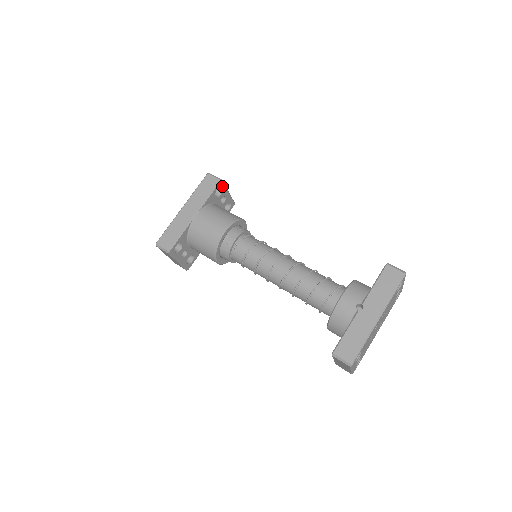
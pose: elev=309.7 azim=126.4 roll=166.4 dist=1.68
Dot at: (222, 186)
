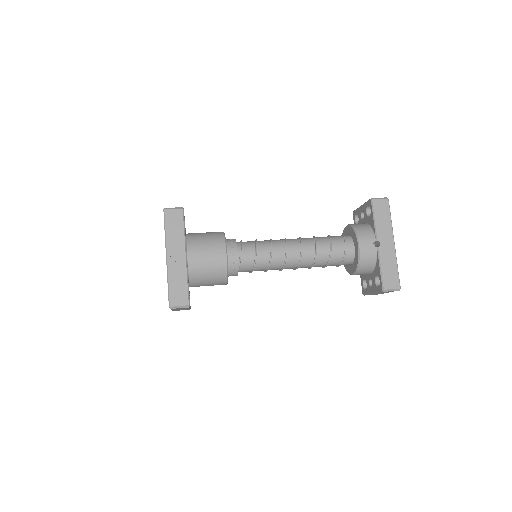
Dot at: occluded
